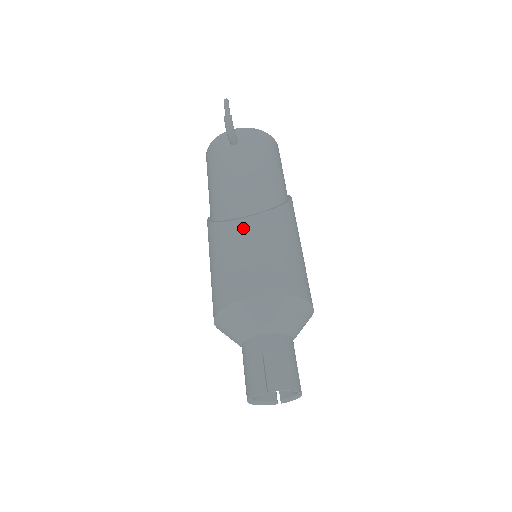
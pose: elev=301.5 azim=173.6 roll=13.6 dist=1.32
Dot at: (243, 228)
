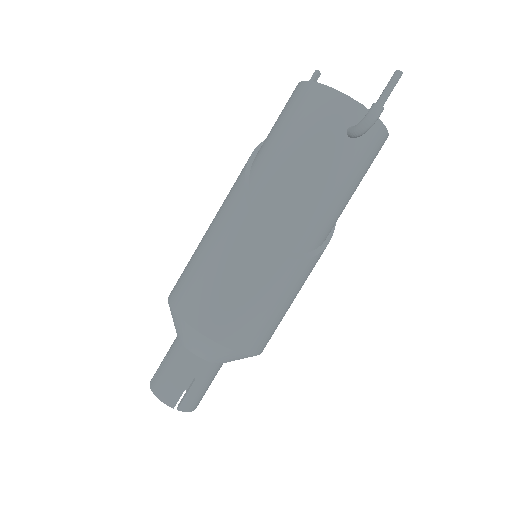
Dot at: (273, 267)
